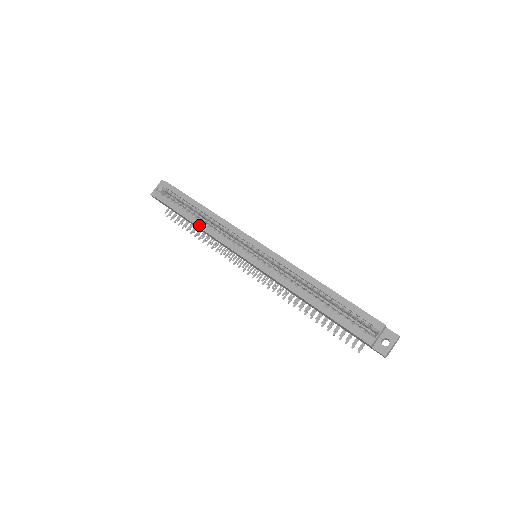
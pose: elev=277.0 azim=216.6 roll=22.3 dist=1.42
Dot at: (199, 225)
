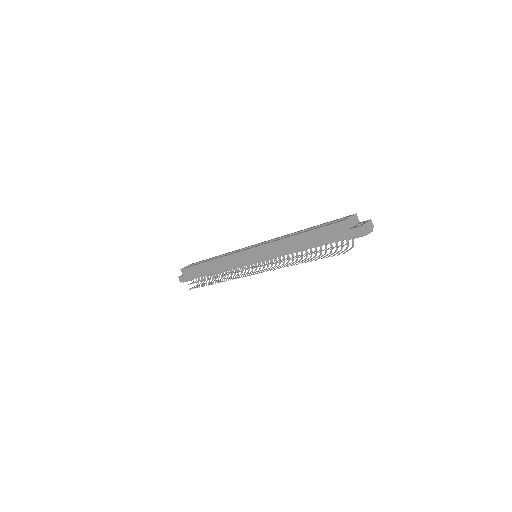
Dot at: (213, 259)
